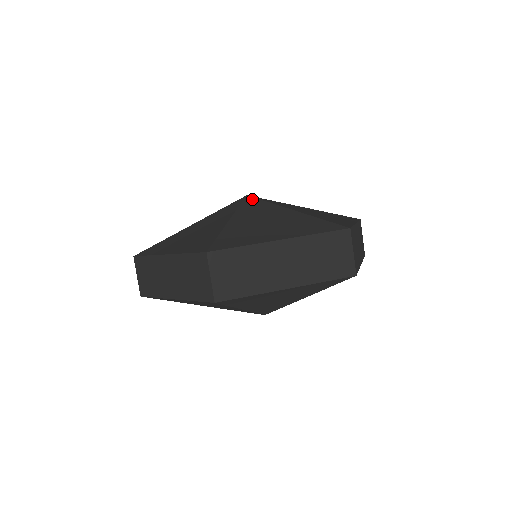
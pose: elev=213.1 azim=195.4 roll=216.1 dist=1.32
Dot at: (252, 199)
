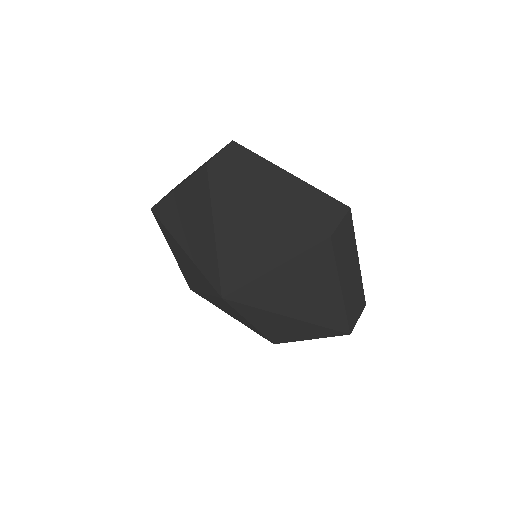
Dot at: occluded
